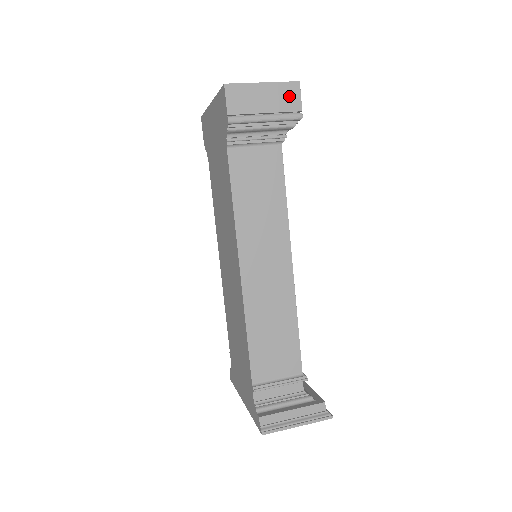
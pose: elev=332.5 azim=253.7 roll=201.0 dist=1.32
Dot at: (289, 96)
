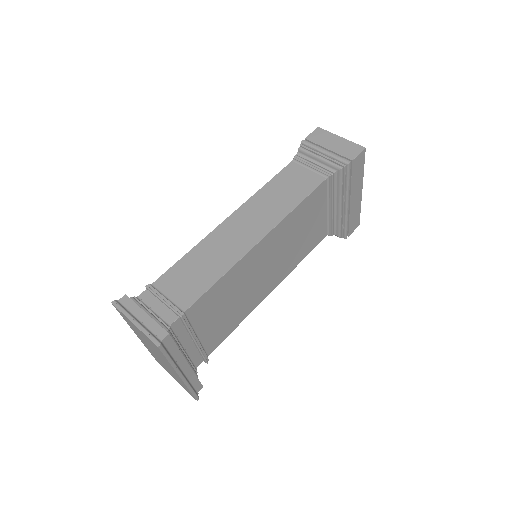
Dot at: (351, 150)
